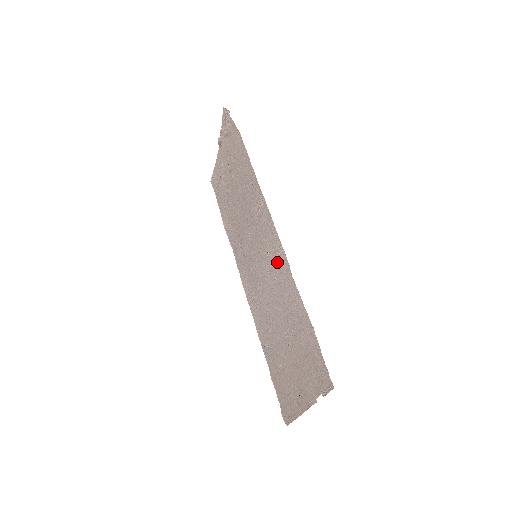
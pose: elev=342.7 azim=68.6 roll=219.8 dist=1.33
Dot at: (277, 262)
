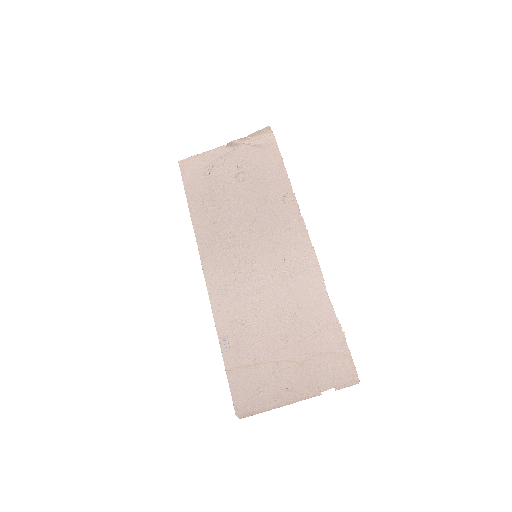
Dot at: (301, 272)
